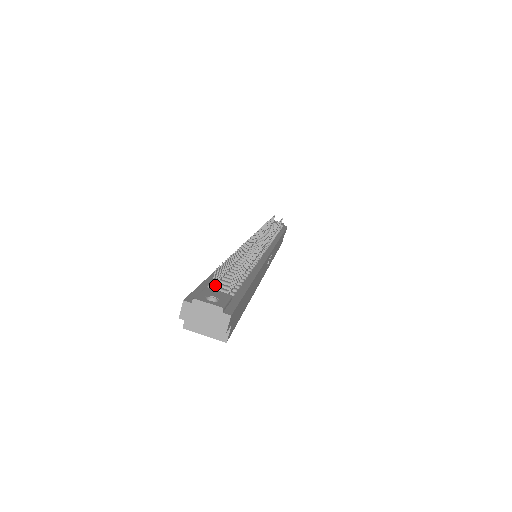
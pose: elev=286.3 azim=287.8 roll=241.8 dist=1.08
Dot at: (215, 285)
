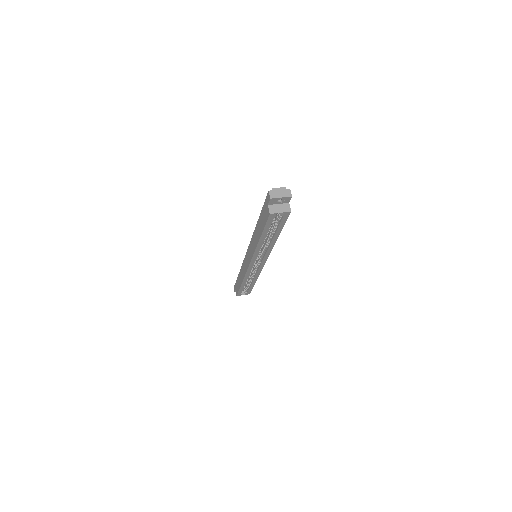
Dot at: occluded
